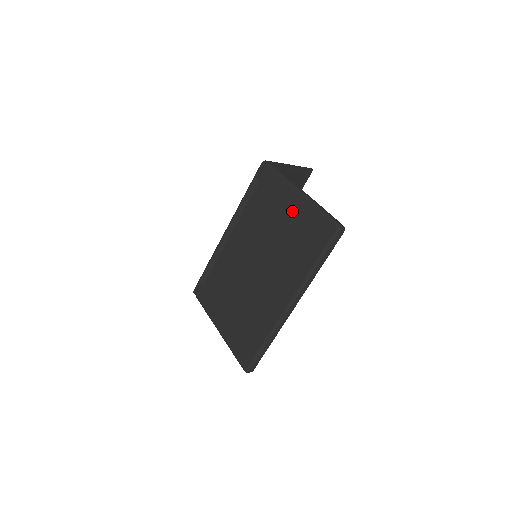
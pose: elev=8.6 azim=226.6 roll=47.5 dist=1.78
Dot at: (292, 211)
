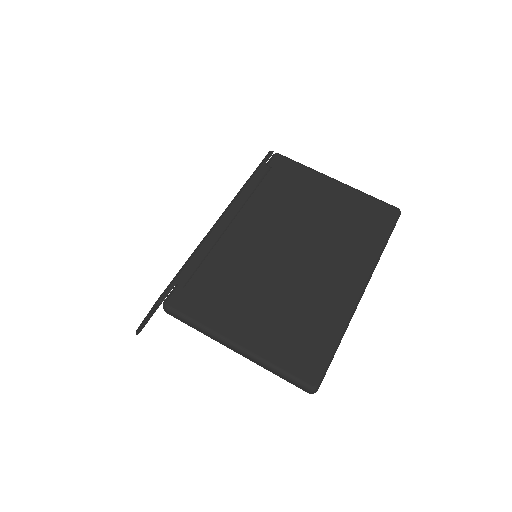
Dot at: (334, 195)
